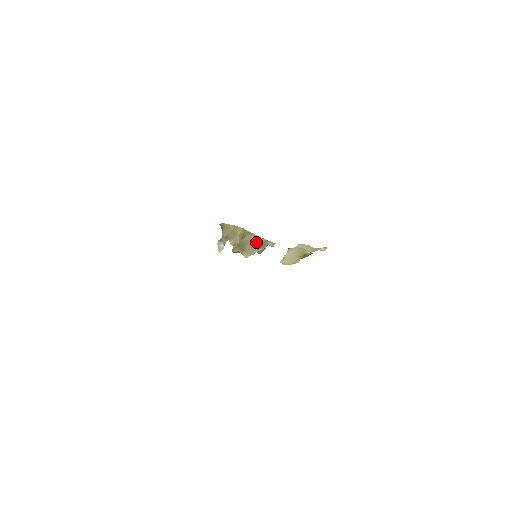
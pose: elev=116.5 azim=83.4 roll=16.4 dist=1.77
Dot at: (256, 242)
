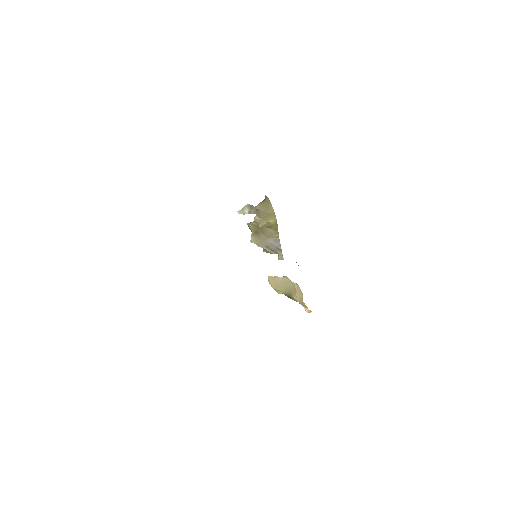
Dot at: (272, 241)
